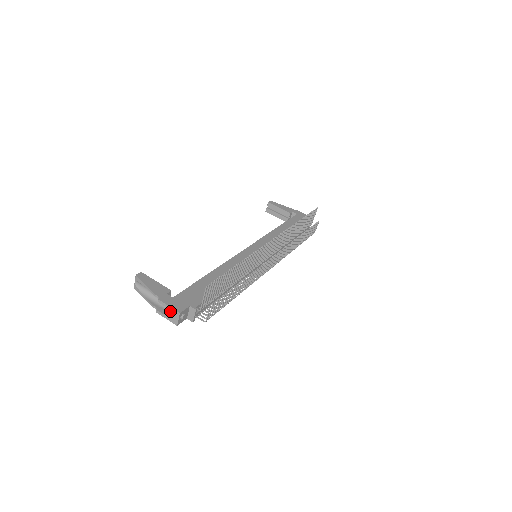
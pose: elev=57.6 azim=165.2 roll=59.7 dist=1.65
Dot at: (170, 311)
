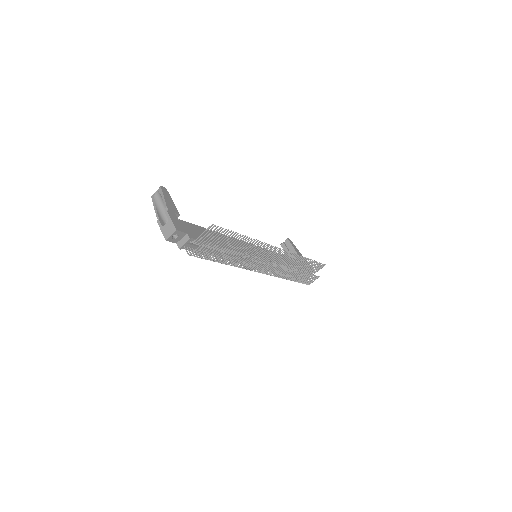
Dot at: (169, 225)
